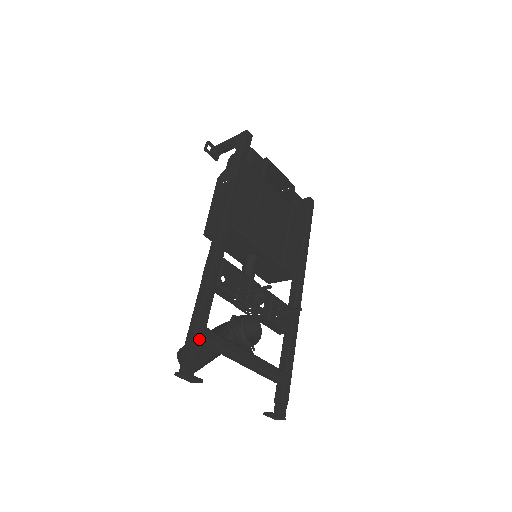
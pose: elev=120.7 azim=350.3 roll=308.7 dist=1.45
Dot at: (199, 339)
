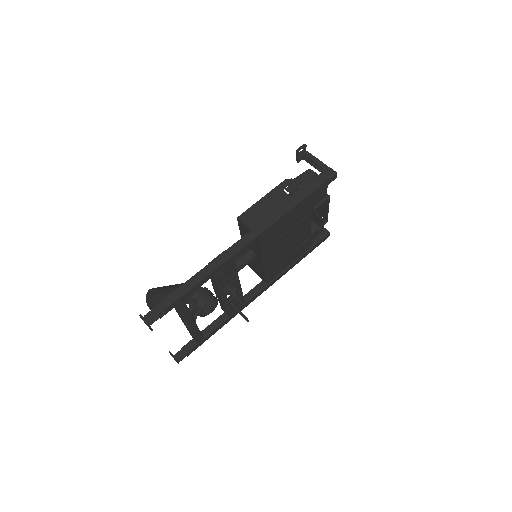
Dot at: (173, 306)
